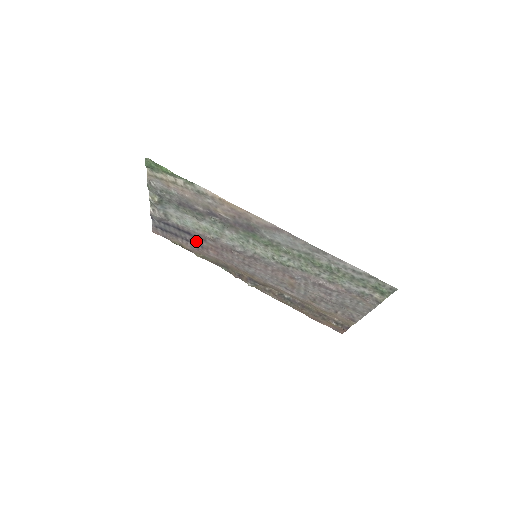
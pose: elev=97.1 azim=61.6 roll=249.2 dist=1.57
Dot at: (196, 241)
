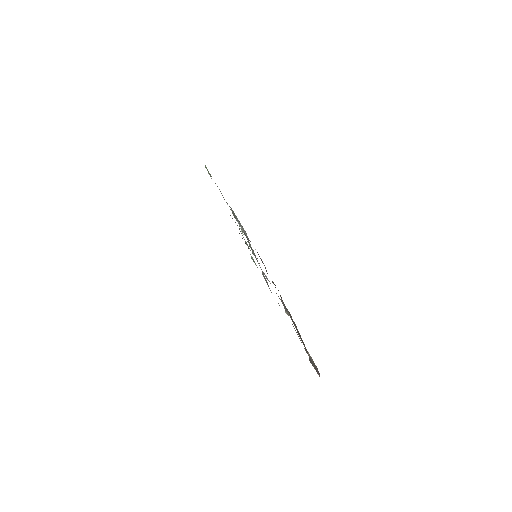
Dot at: occluded
